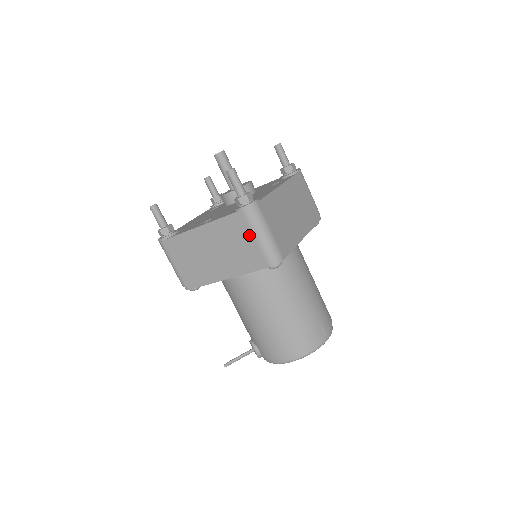
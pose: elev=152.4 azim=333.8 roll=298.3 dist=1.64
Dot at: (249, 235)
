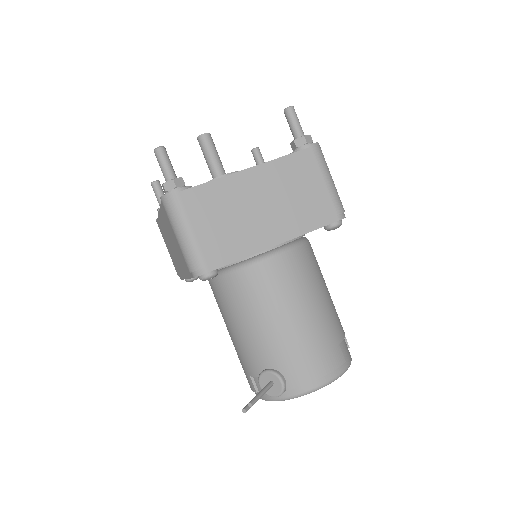
Dot at: (318, 178)
